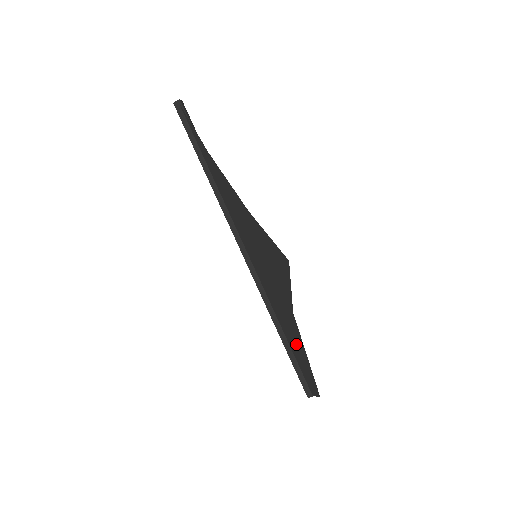
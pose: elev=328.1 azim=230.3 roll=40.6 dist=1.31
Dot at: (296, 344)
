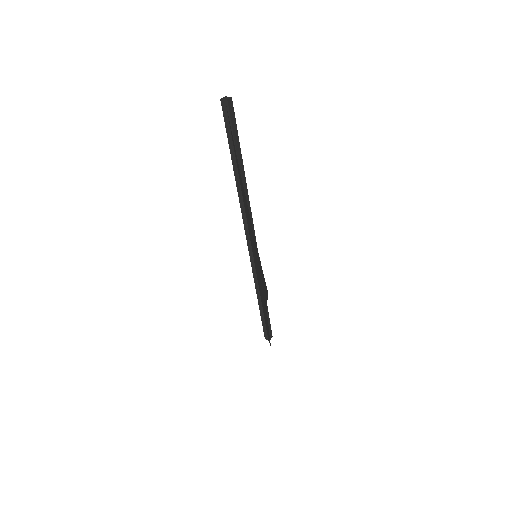
Dot at: (265, 317)
